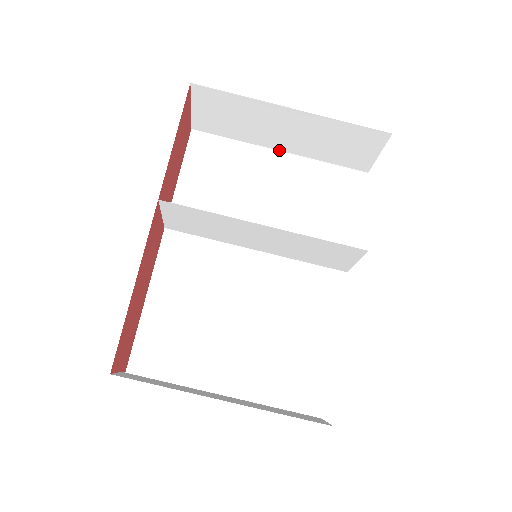
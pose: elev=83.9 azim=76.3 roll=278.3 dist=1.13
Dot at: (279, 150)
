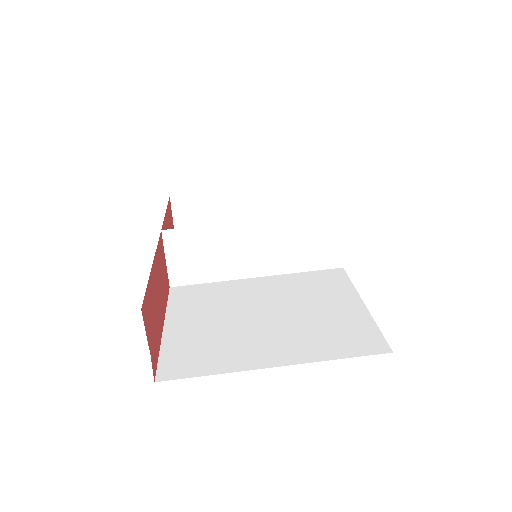
Dot at: occluded
